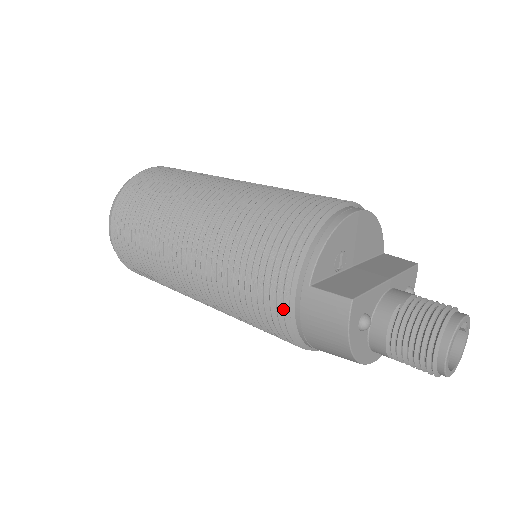
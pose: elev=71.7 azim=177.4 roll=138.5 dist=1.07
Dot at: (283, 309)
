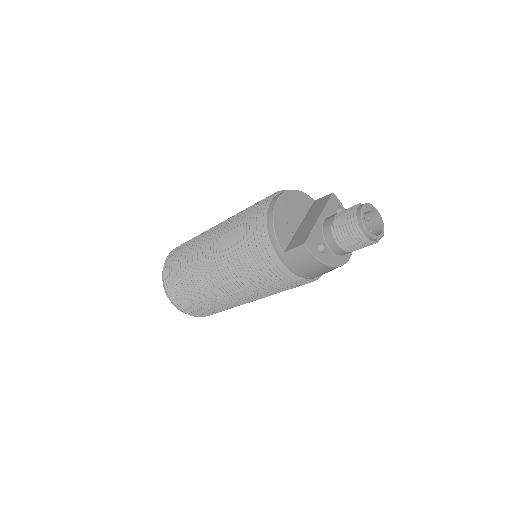
Dot at: (282, 273)
